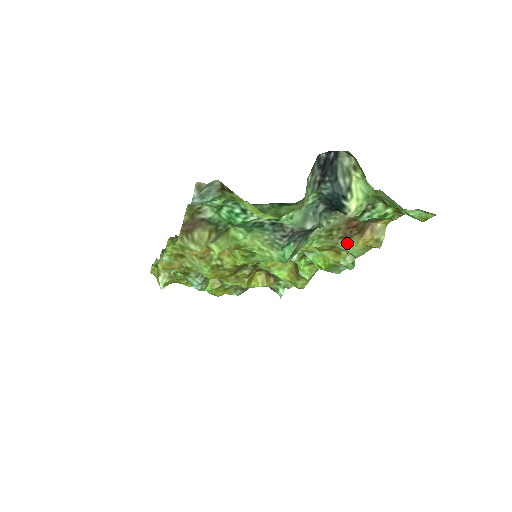
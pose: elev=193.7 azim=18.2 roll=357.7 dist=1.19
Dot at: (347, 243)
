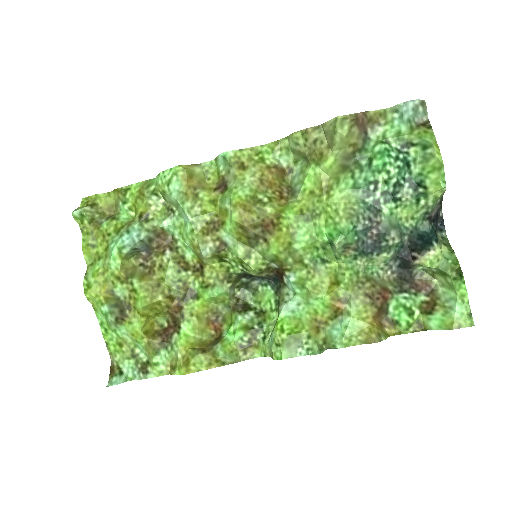
Dot at: (362, 306)
